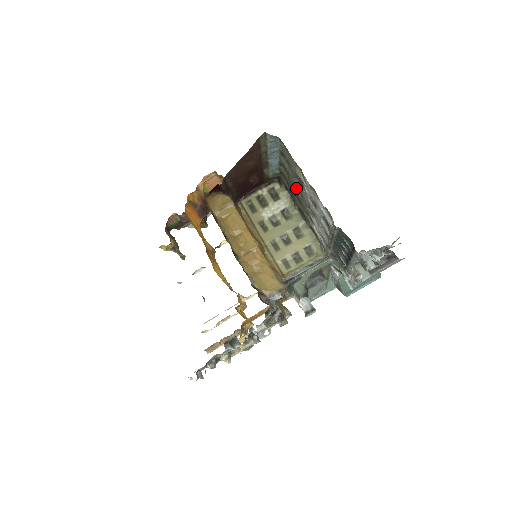
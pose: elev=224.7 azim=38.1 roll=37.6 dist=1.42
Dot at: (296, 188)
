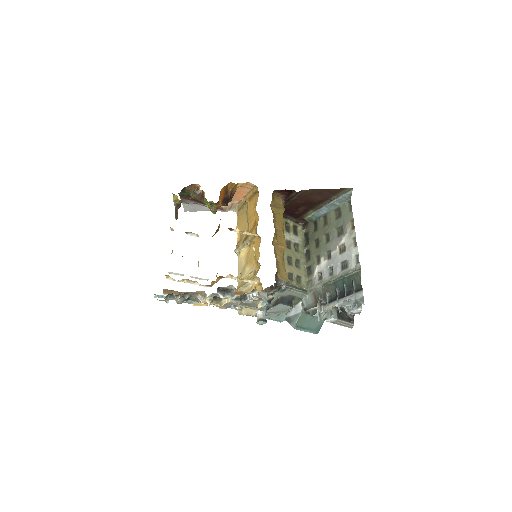
Dot at: (325, 236)
